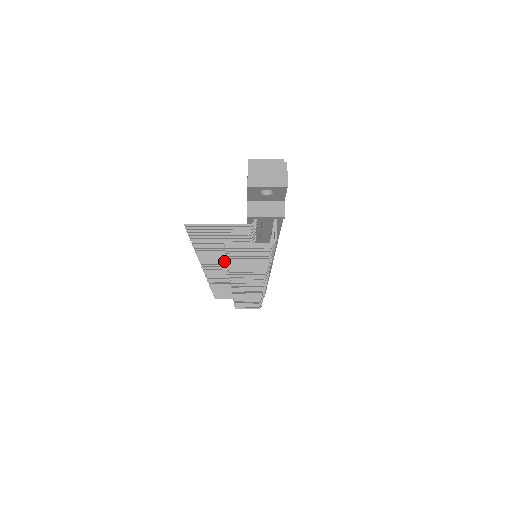
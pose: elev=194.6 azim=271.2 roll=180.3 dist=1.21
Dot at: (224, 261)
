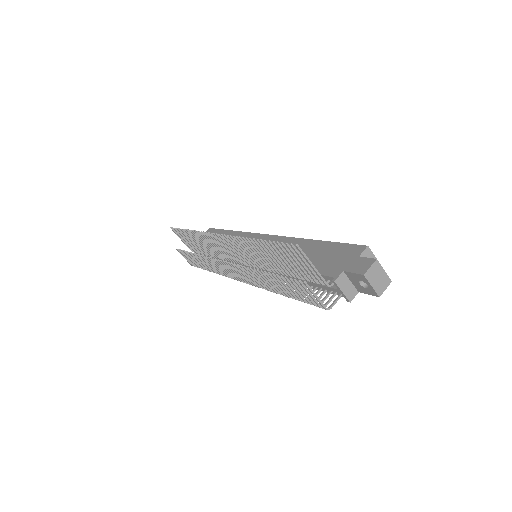
Dot at: (250, 252)
